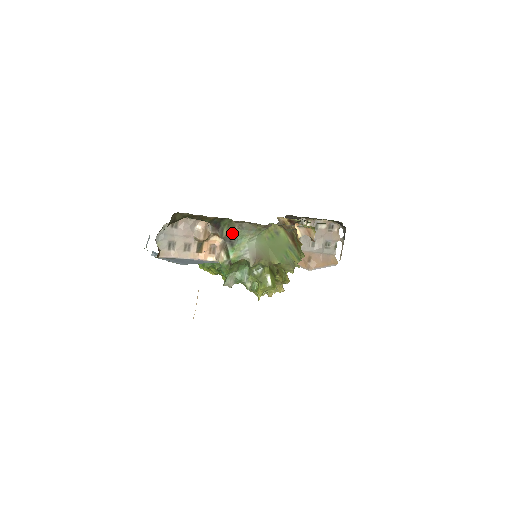
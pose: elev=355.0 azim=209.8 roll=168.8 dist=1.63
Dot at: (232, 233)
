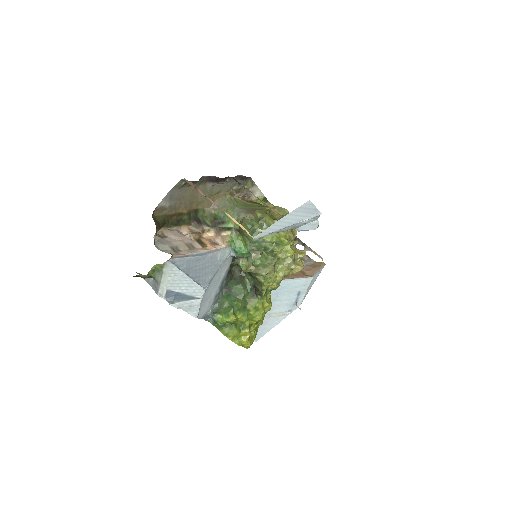
Dot at: (214, 218)
